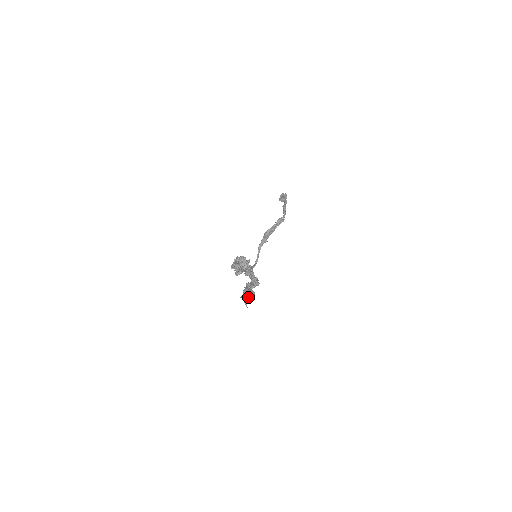
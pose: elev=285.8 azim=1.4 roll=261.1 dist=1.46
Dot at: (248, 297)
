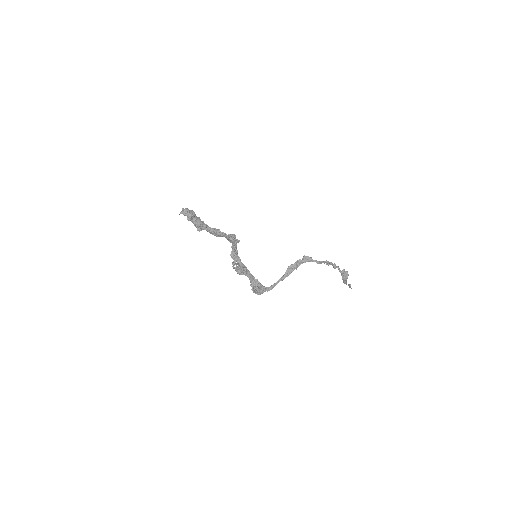
Dot at: (186, 209)
